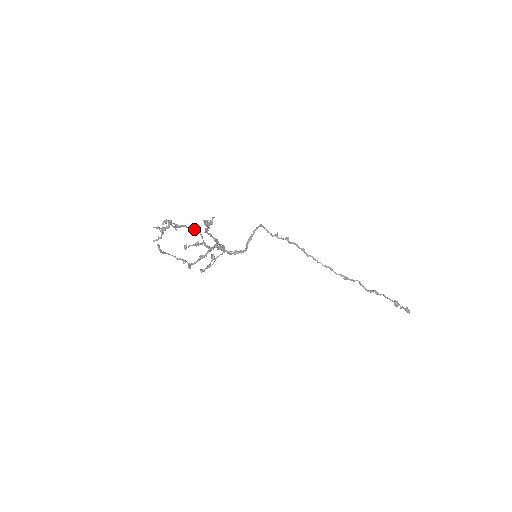
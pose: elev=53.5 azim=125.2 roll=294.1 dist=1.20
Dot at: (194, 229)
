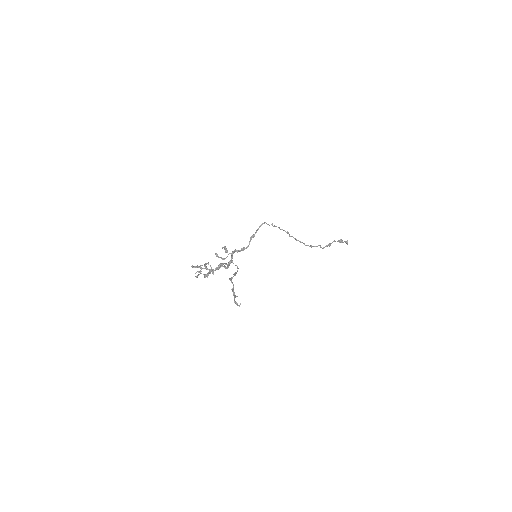
Dot at: occluded
